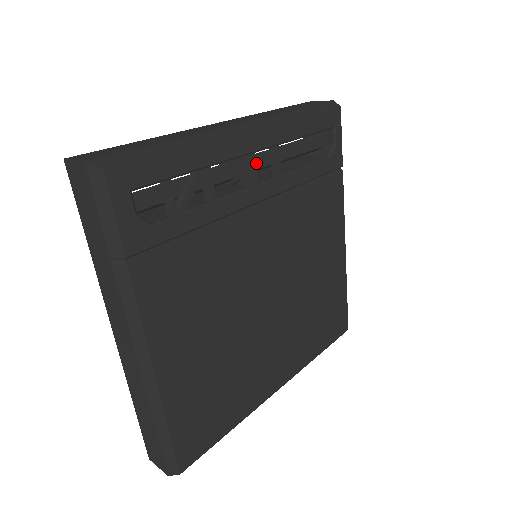
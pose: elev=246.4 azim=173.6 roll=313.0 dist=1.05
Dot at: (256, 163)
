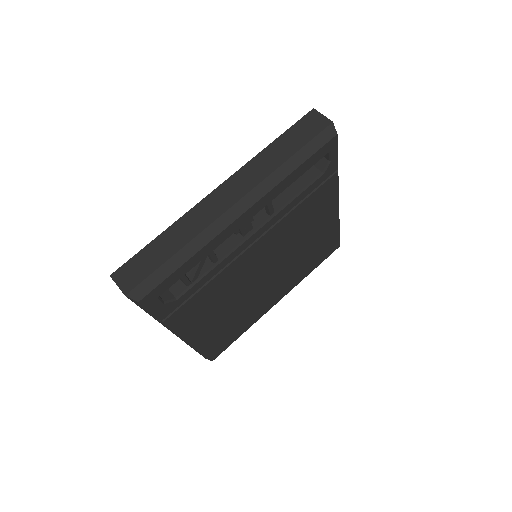
Dot at: occluded
